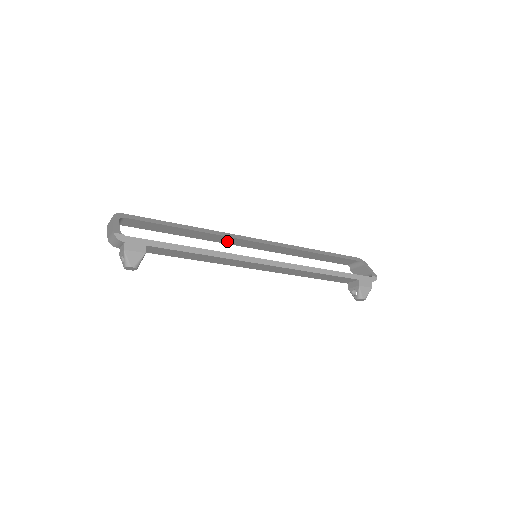
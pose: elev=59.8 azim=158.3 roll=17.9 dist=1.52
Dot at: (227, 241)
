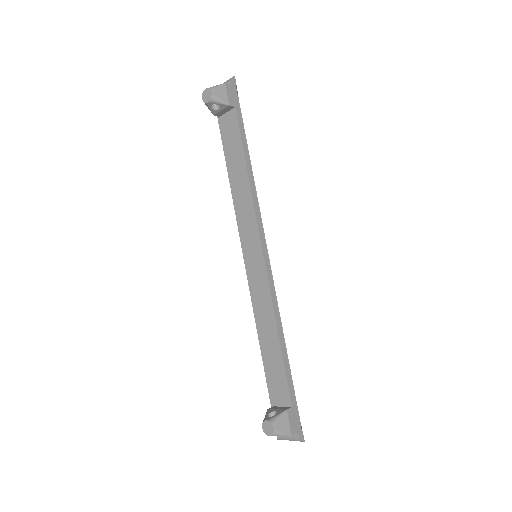
Dot at: occluded
